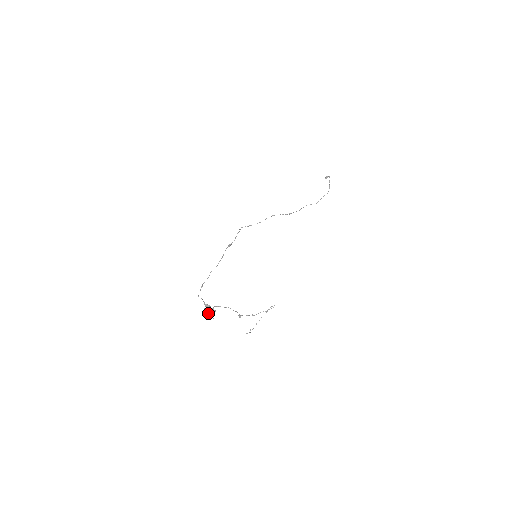
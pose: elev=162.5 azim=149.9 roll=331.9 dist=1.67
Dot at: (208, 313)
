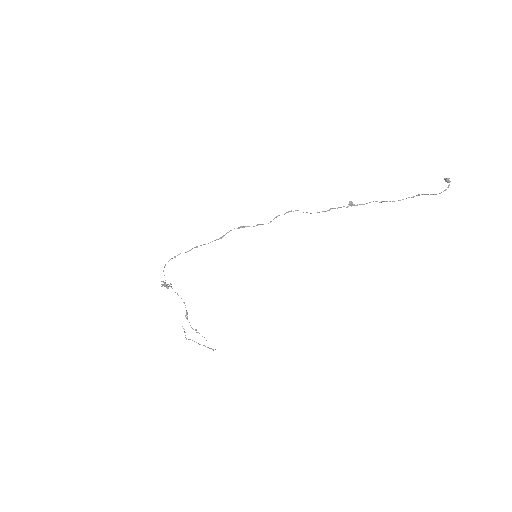
Dot at: (163, 285)
